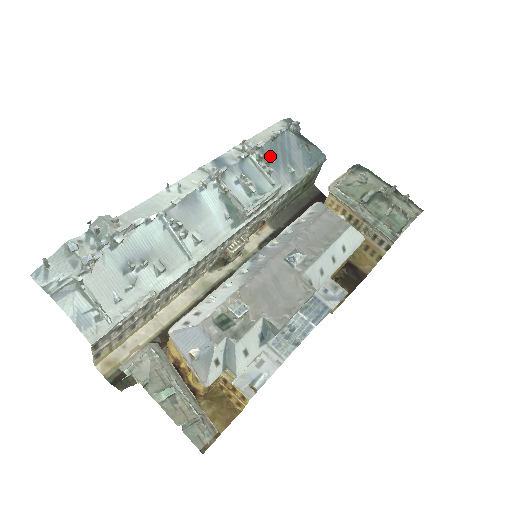
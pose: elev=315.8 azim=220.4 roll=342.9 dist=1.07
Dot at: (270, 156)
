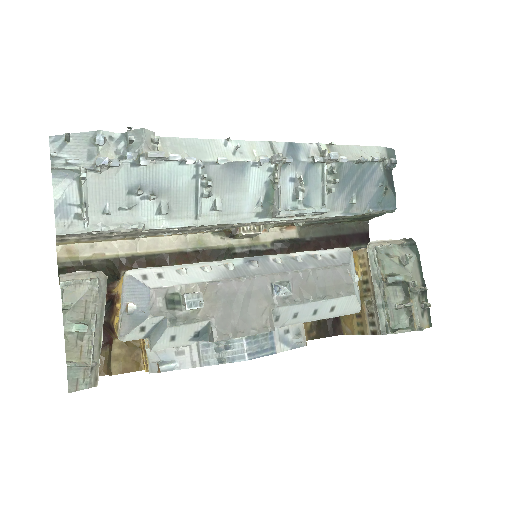
Dot at: (343, 175)
